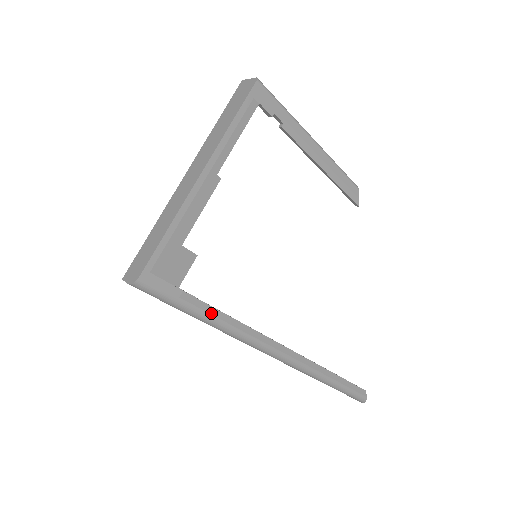
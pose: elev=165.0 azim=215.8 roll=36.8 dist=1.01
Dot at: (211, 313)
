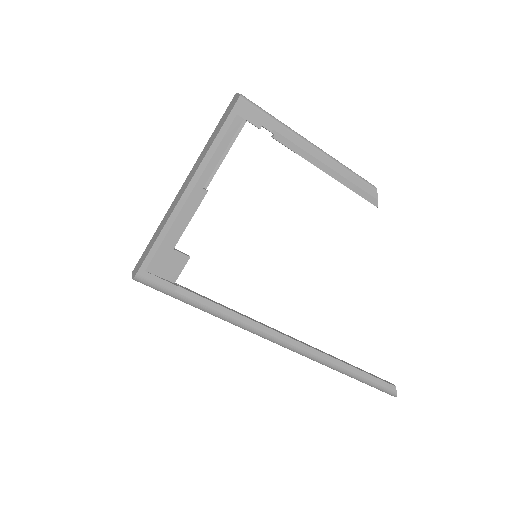
Dot at: (207, 305)
